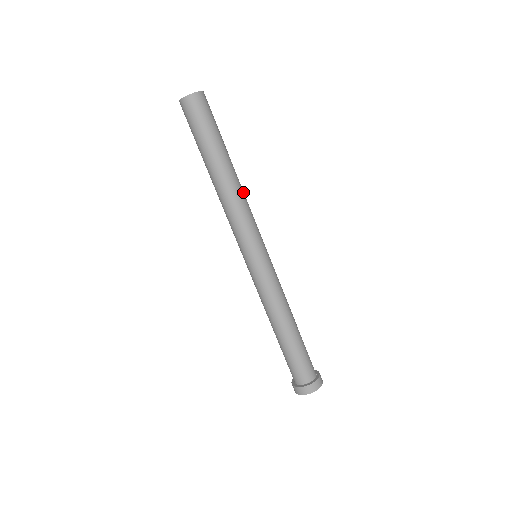
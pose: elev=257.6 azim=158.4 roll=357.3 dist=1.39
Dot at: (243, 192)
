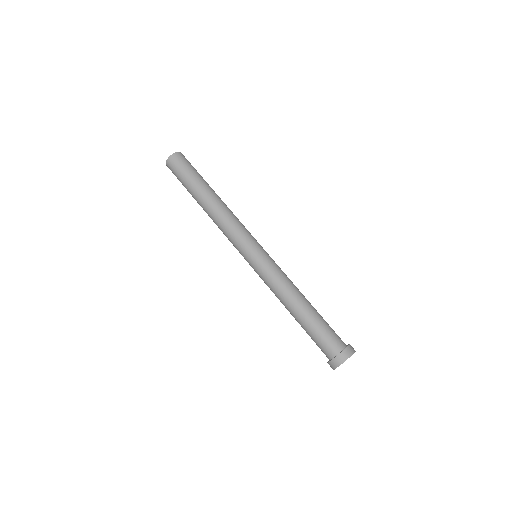
Dot at: occluded
